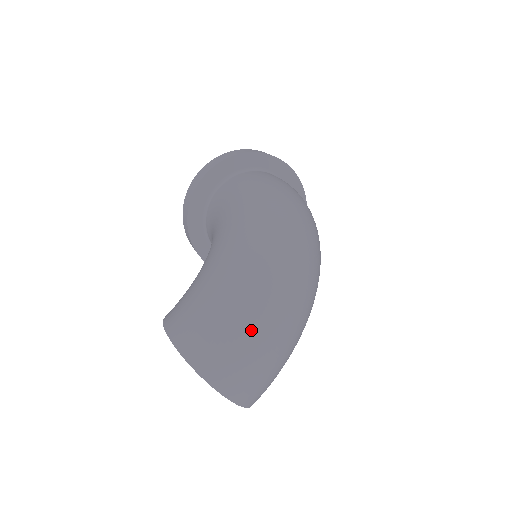
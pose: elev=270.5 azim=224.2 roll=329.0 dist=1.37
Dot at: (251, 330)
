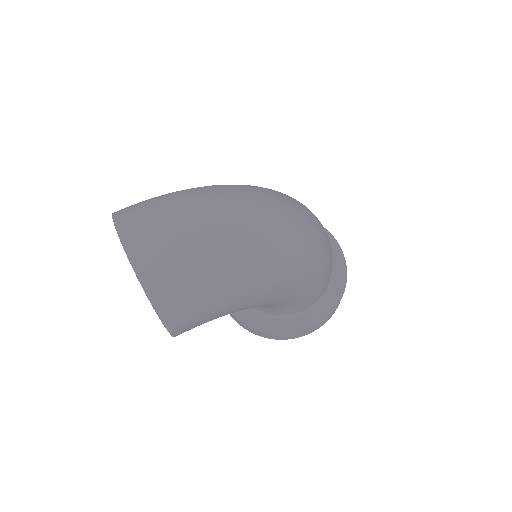
Dot at: (183, 201)
